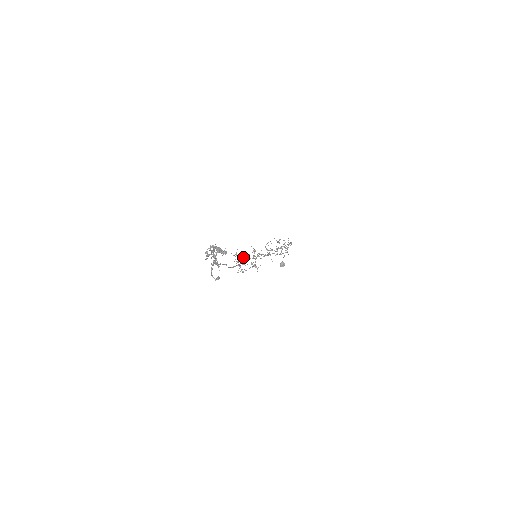
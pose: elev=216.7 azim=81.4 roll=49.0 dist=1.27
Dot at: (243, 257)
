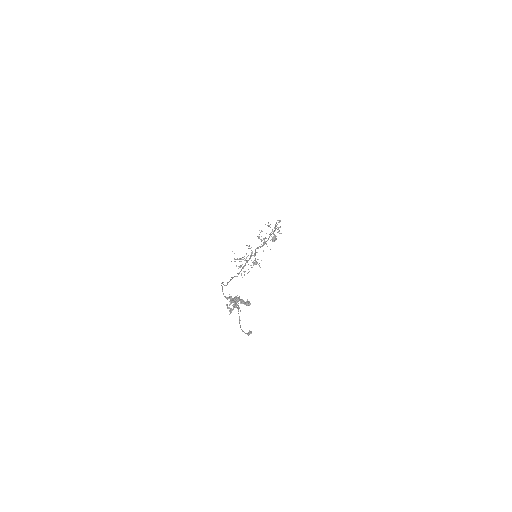
Dot at: (242, 259)
